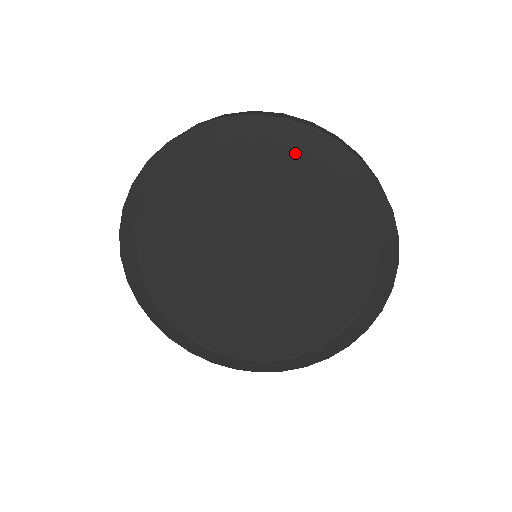
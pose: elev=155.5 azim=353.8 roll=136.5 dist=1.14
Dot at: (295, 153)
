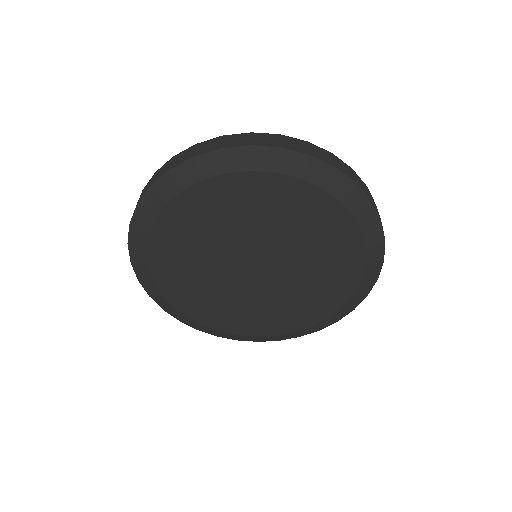
Dot at: (181, 196)
